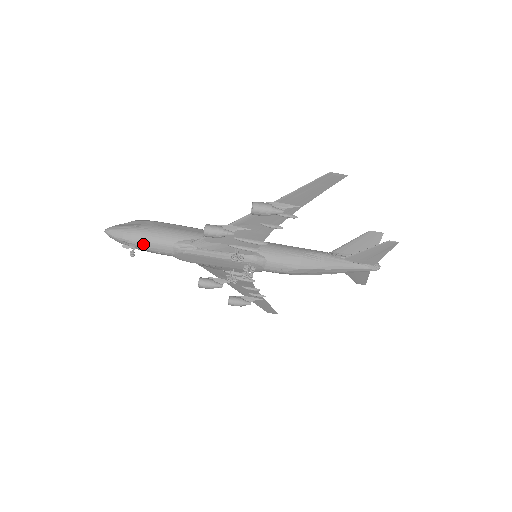
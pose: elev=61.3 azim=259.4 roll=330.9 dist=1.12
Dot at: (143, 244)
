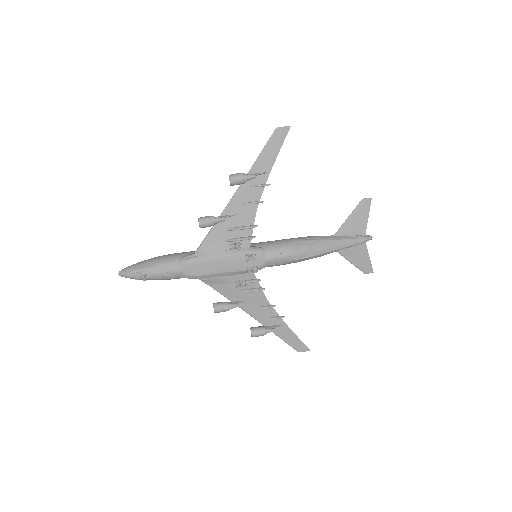
Dot at: (152, 268)
